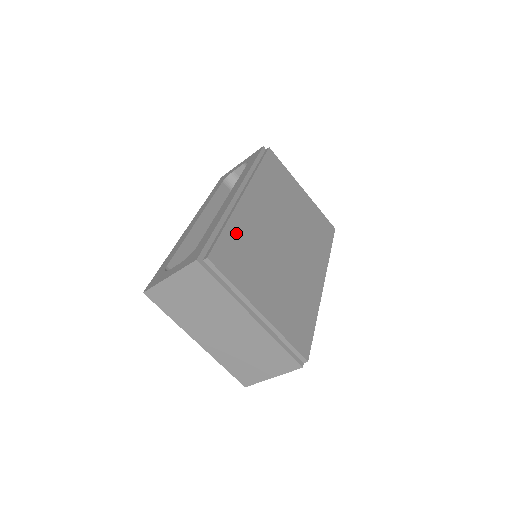
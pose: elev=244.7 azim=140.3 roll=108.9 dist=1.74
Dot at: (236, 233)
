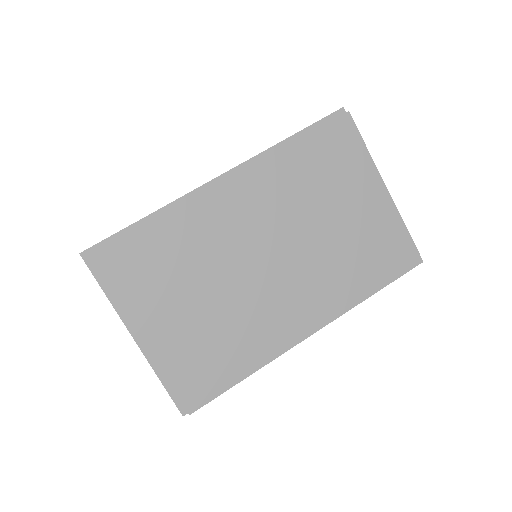
Dot at: (166, 234)
